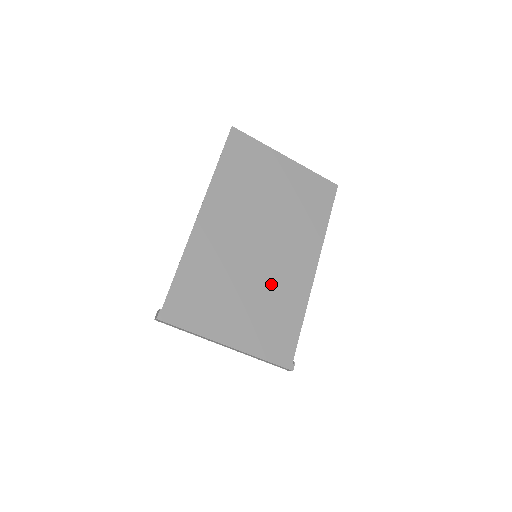
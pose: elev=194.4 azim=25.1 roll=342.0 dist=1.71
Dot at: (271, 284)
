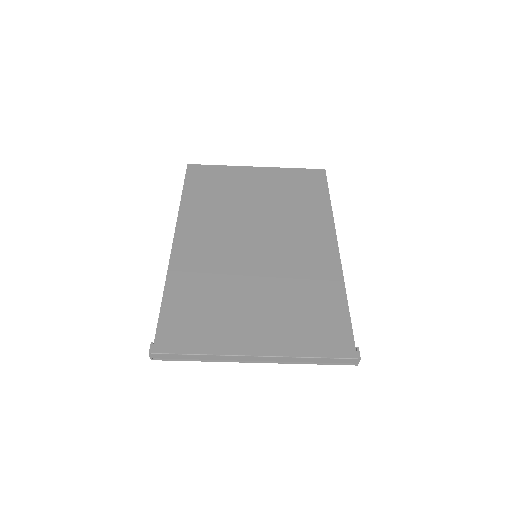
Dot at: (286, 276)
